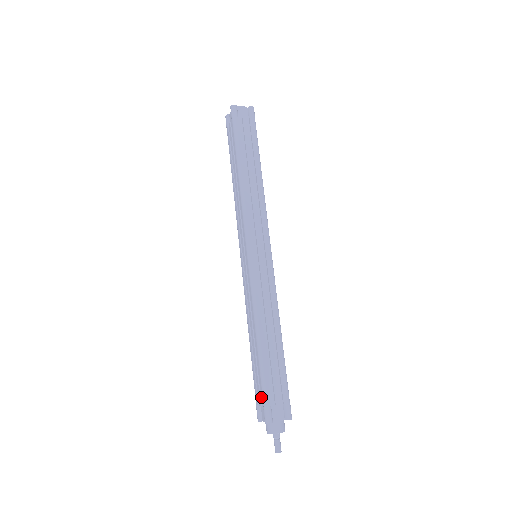
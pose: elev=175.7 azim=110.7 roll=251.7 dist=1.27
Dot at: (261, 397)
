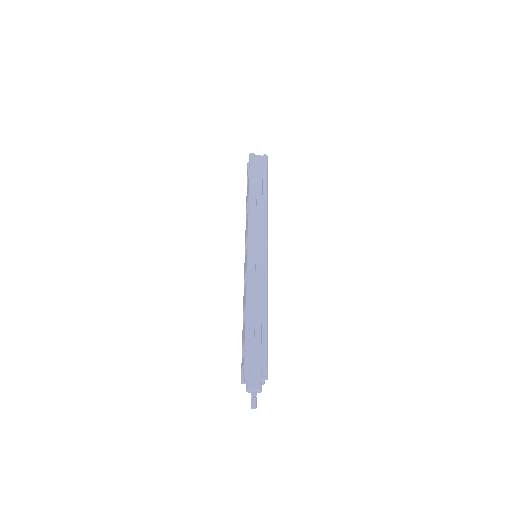
Dot at: (243, 358)
